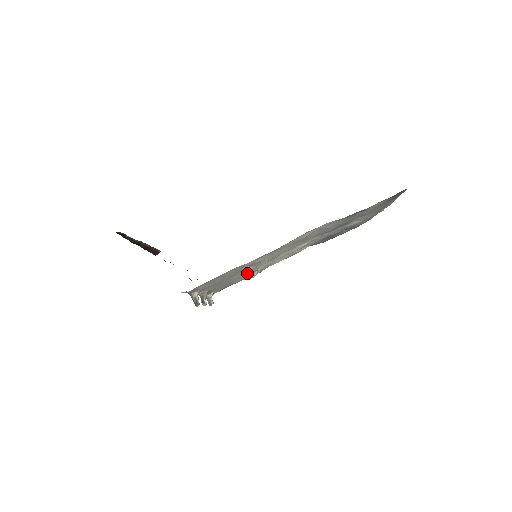
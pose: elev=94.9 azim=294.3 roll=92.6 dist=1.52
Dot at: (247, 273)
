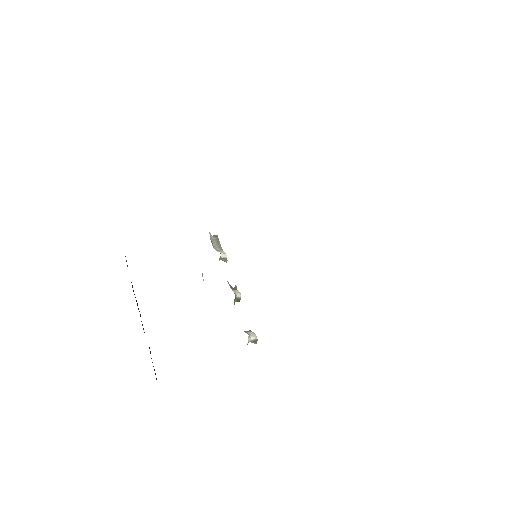
Dot at: occluded
